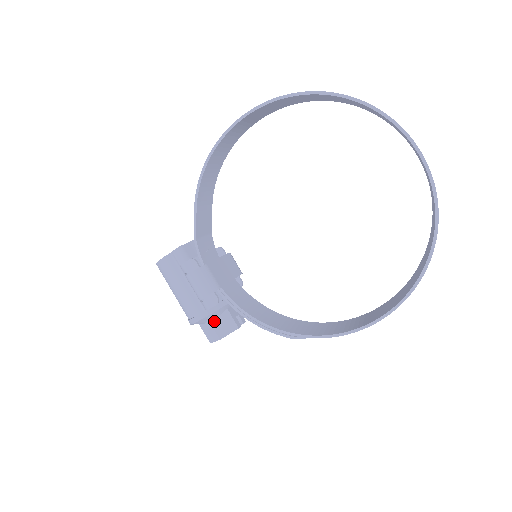
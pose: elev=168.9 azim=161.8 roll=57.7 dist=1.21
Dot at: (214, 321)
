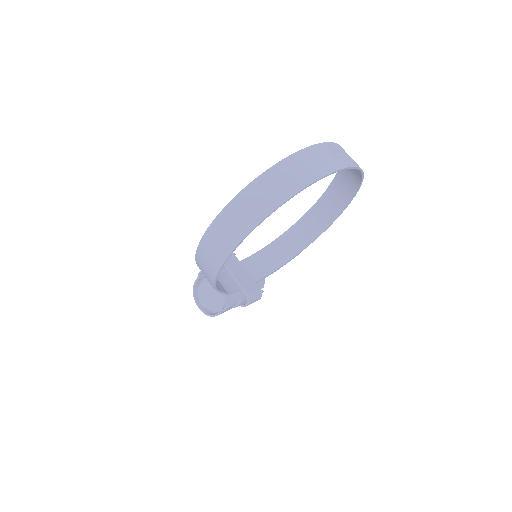
Dot at: occluded
